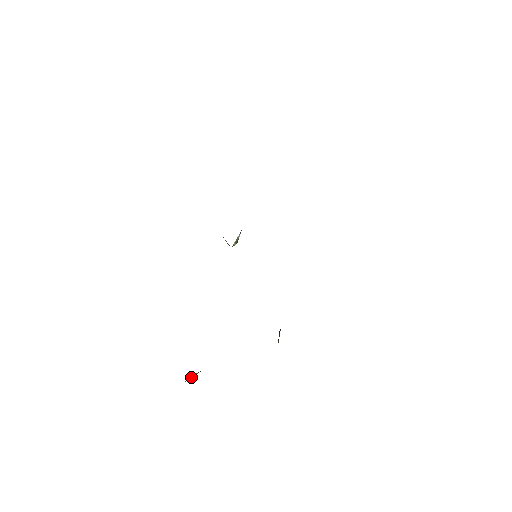
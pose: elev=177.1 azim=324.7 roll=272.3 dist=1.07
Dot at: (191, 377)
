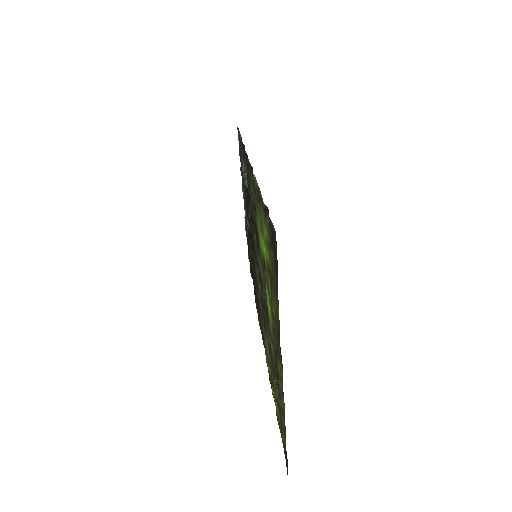
Dot at: (274, 395)
